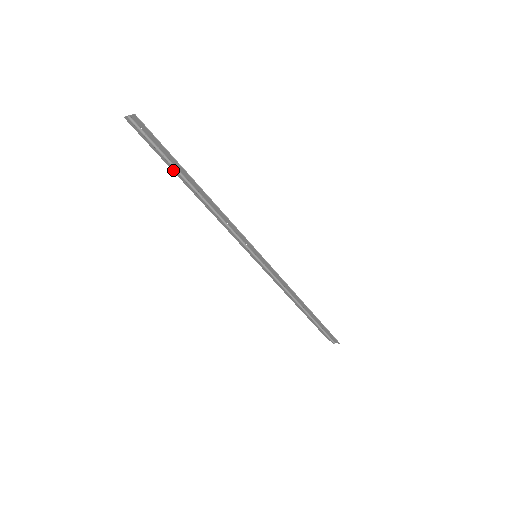
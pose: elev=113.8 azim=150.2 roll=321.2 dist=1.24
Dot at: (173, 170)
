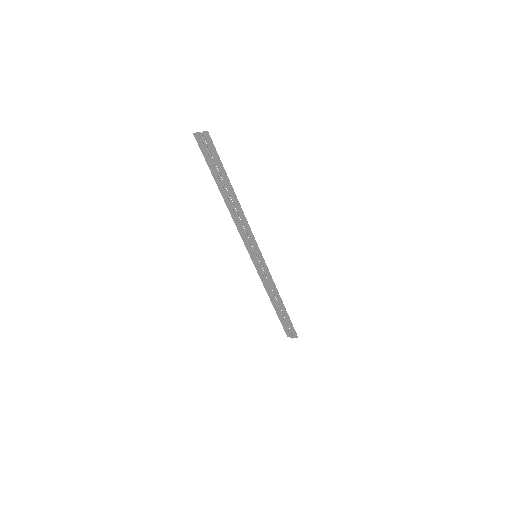
Dot at: (215, 179)
